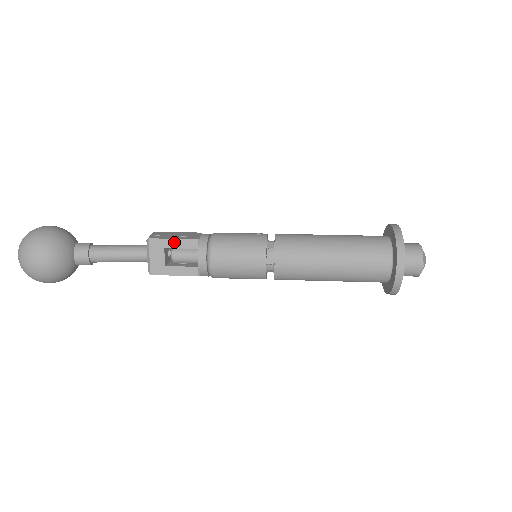
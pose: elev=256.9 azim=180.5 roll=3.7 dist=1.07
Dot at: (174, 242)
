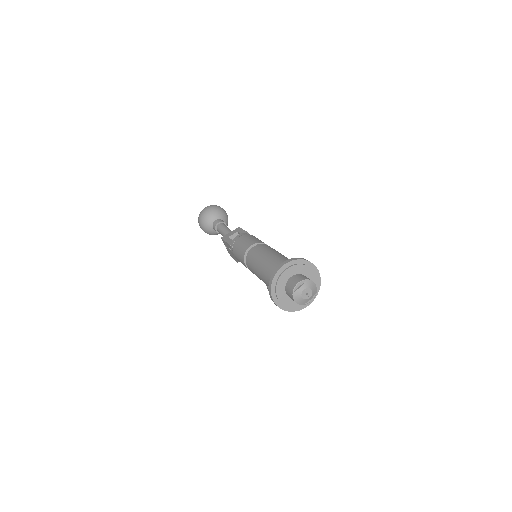
Dot at: (243, 231)
